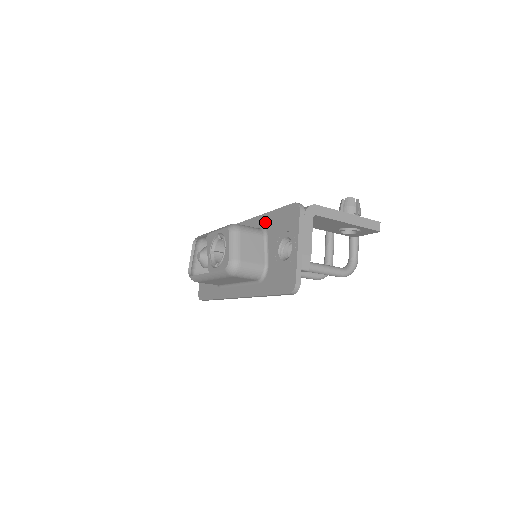
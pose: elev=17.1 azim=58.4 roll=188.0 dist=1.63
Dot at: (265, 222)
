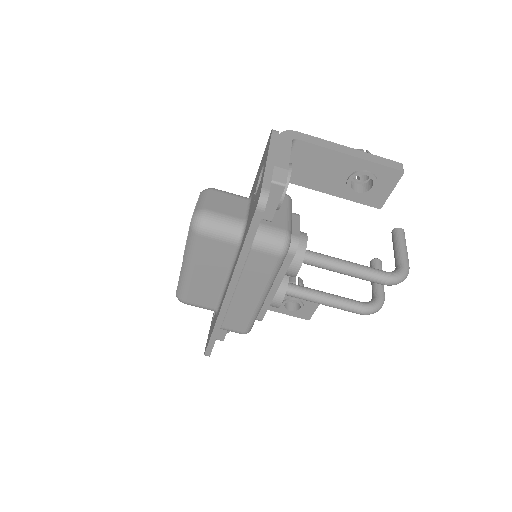
Dot at: (252, 191)
